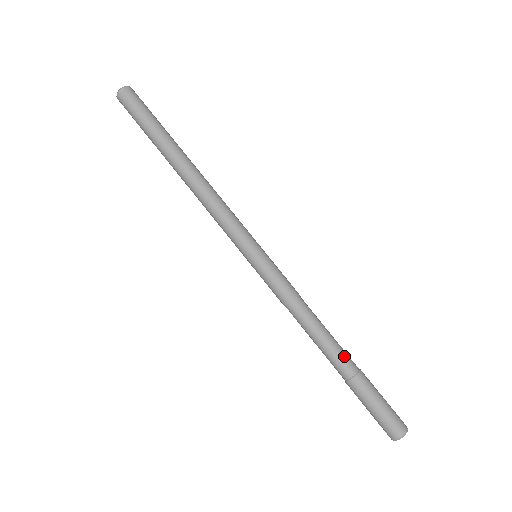
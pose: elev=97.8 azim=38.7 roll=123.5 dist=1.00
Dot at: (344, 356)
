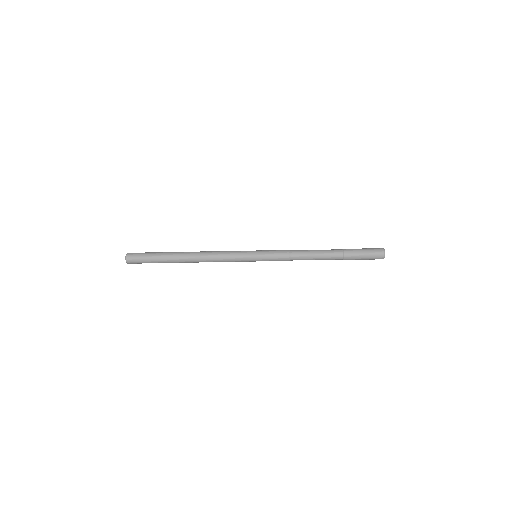
Dot at: (332, 256)
